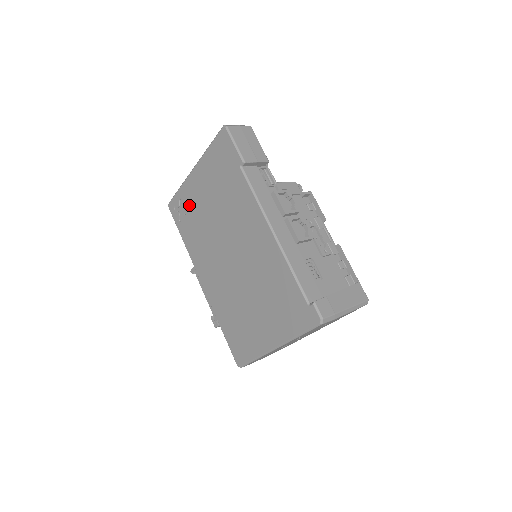
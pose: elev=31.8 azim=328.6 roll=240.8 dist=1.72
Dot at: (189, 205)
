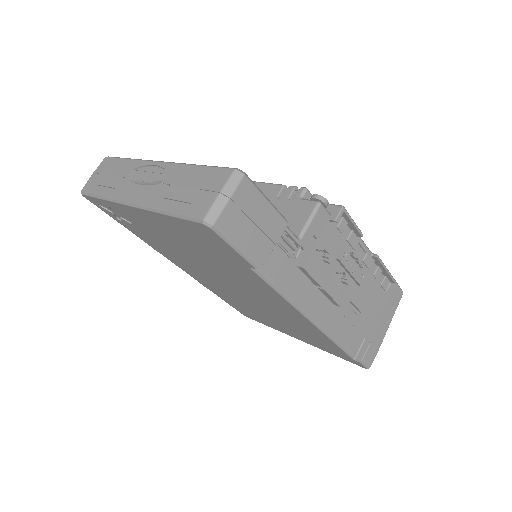
Dot at: (134, 223)
